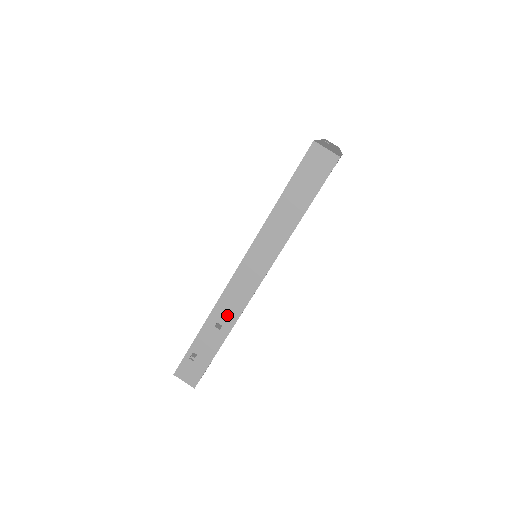
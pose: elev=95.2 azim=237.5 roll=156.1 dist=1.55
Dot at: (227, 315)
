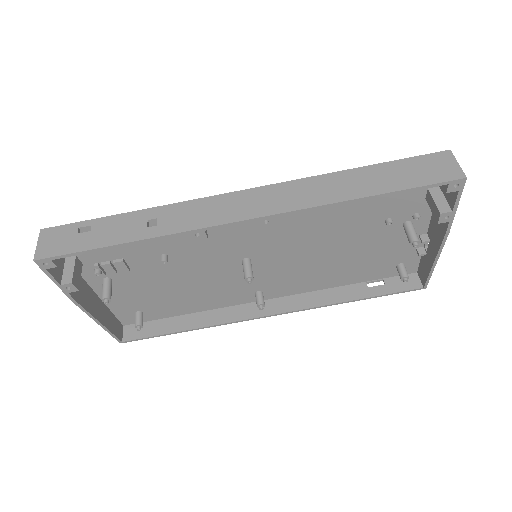
Dot at: (175, 220)
